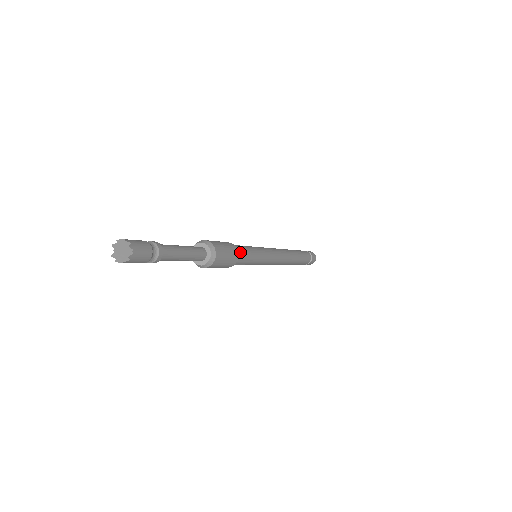
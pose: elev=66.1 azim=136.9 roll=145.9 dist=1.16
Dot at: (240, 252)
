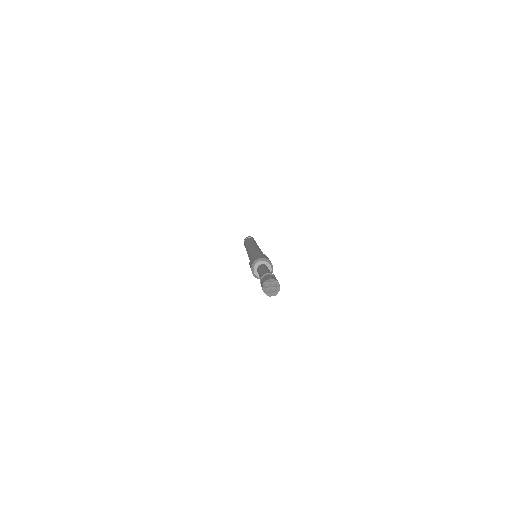
Dot at: occluded
